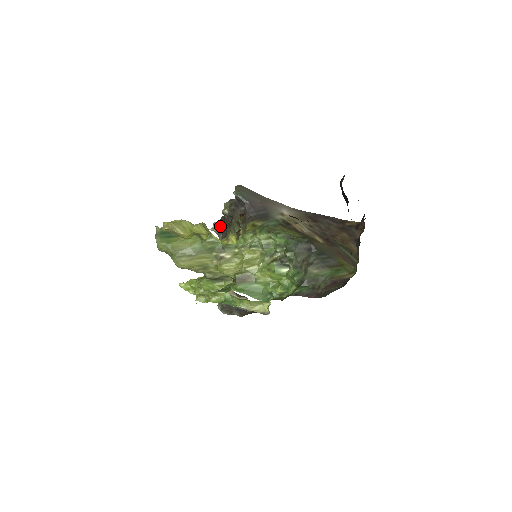
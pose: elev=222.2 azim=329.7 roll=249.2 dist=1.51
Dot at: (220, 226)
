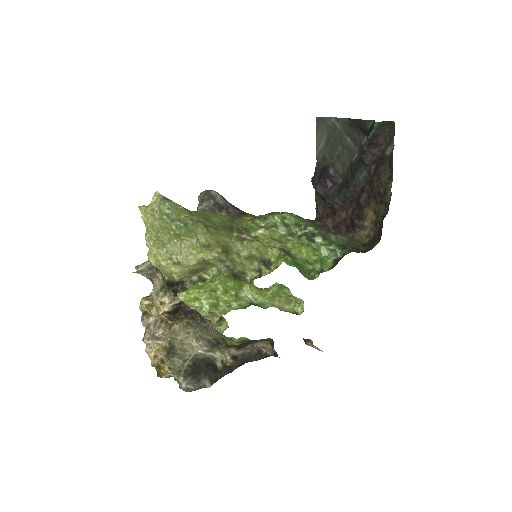
Dot at: occluded
